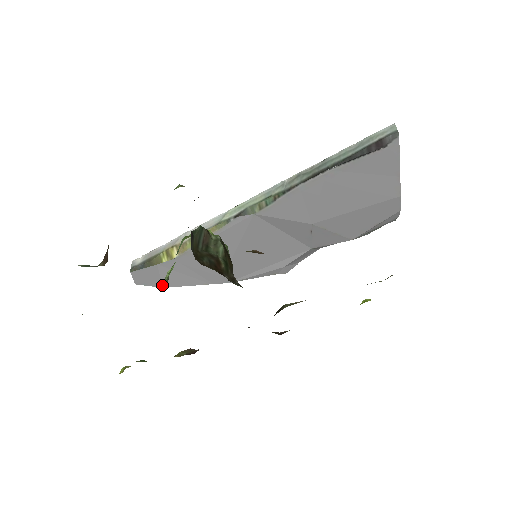
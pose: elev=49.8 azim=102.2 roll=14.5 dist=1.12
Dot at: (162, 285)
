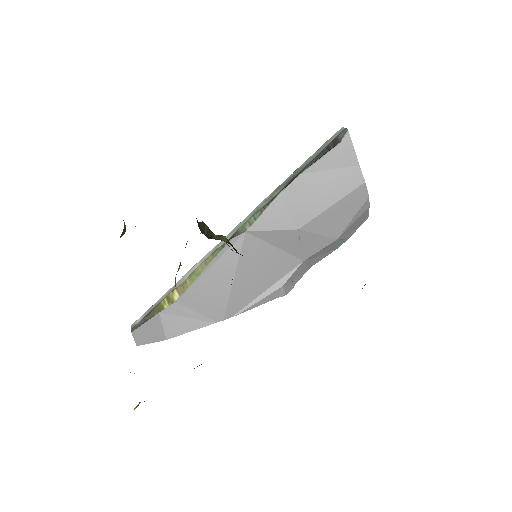
Dot at: (165, 337)
